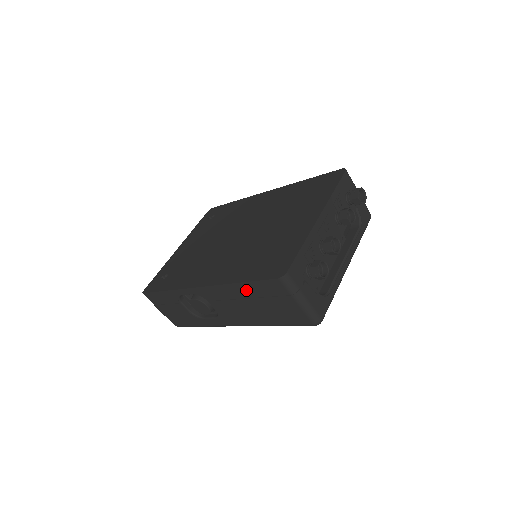
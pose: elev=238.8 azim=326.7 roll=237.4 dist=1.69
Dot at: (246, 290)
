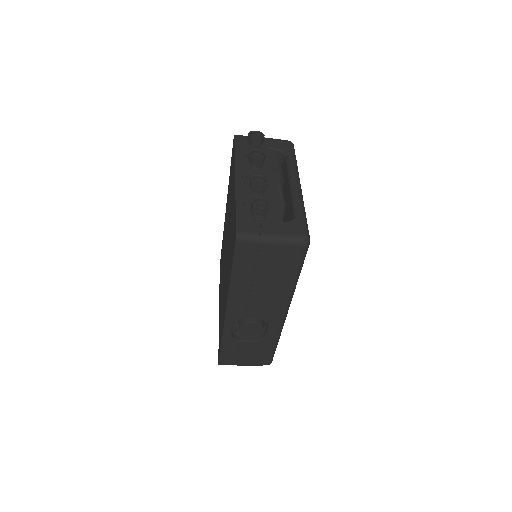
Dot at: (241, 277)
